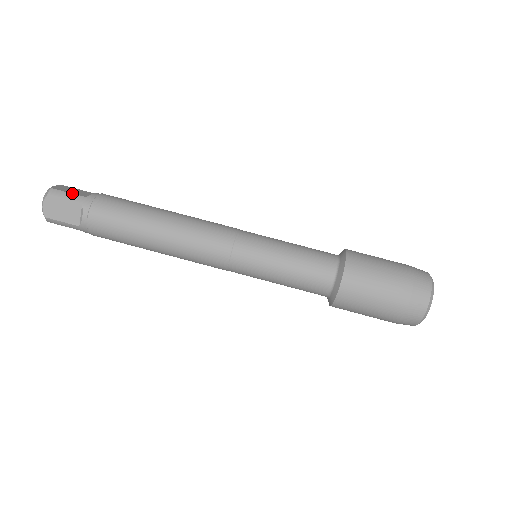
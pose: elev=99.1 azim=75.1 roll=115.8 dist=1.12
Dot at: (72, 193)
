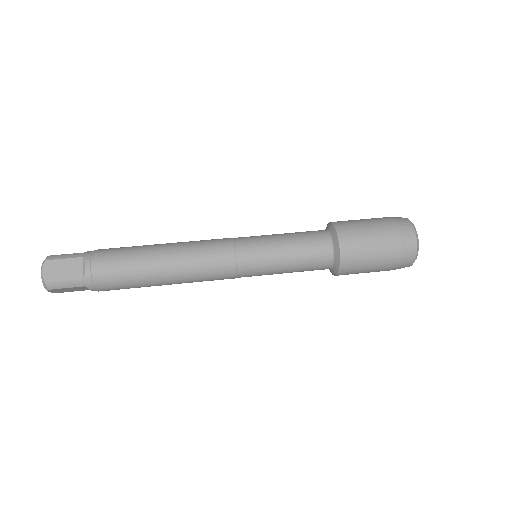
Dot at: (70, 254)
